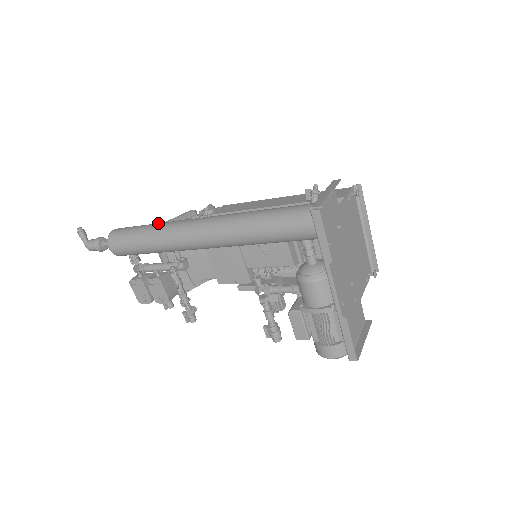
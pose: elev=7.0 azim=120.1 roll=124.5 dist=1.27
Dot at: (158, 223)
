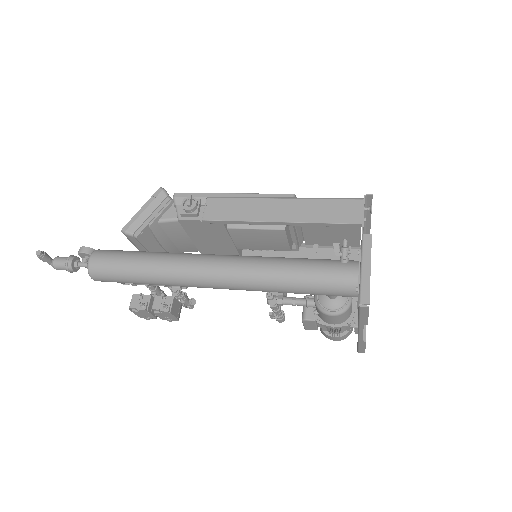
Dot at: (153, 259)
